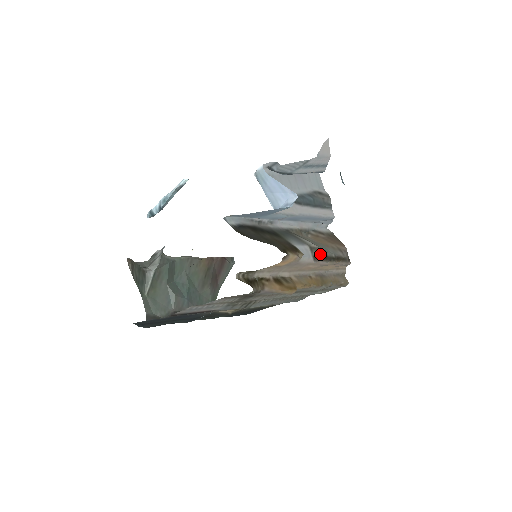
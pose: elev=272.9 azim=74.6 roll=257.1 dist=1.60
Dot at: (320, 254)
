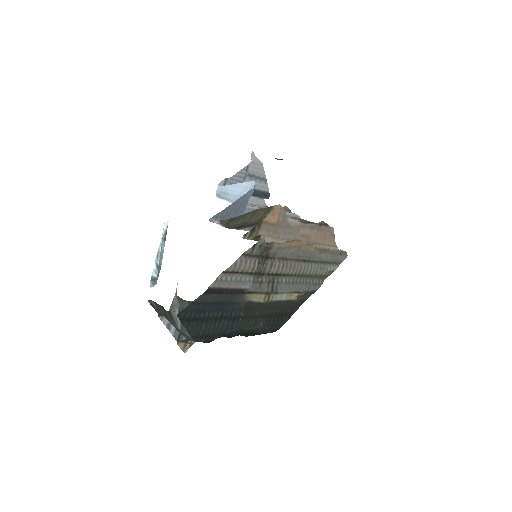
Dot at: (302, 221)
